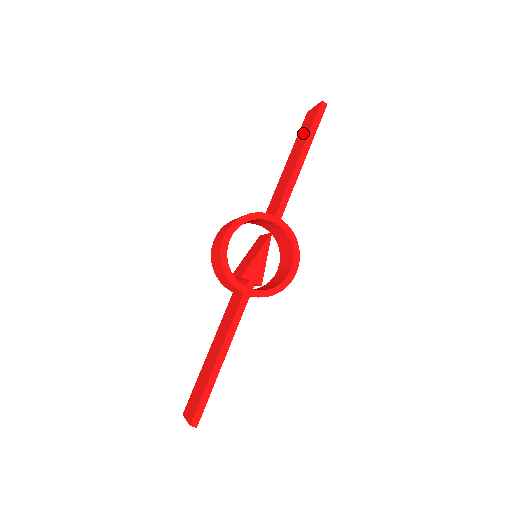
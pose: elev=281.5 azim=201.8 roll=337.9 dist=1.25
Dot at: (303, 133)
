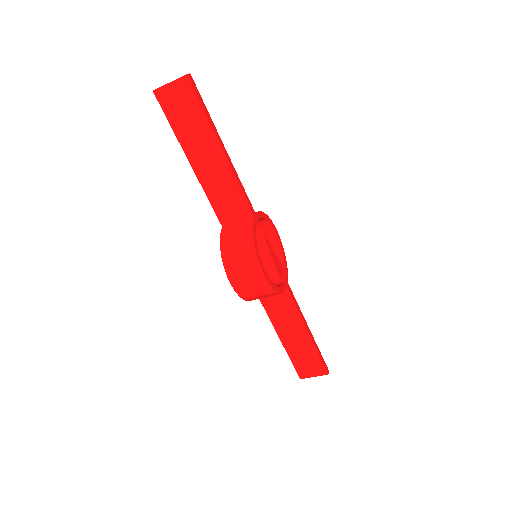
Dot at: (189, 122)
